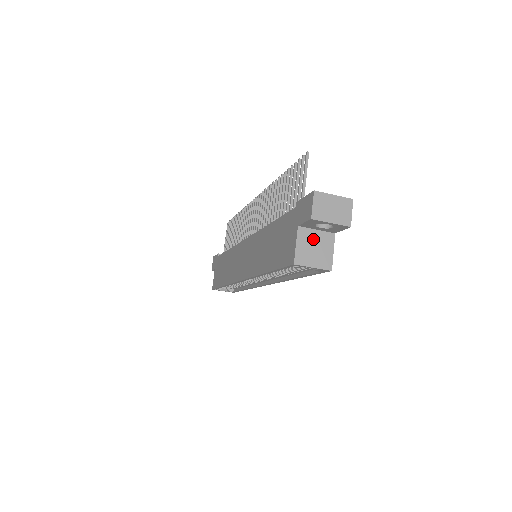
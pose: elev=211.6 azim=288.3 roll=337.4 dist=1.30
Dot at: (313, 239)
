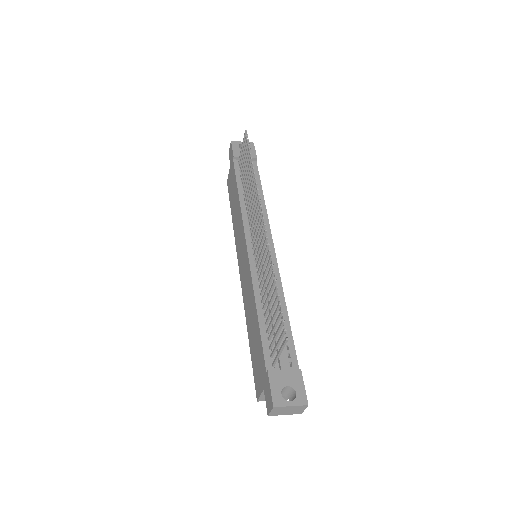
Dot at: occluded
